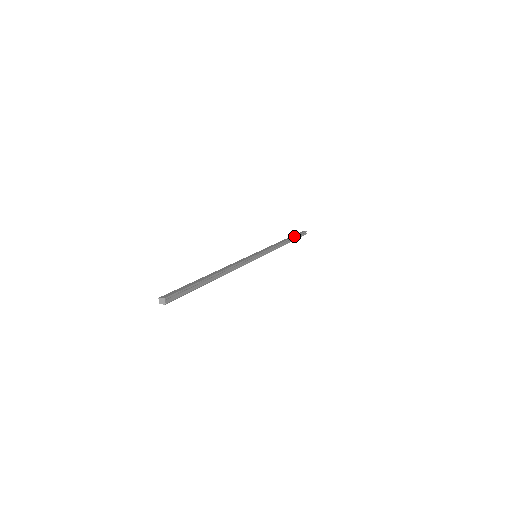
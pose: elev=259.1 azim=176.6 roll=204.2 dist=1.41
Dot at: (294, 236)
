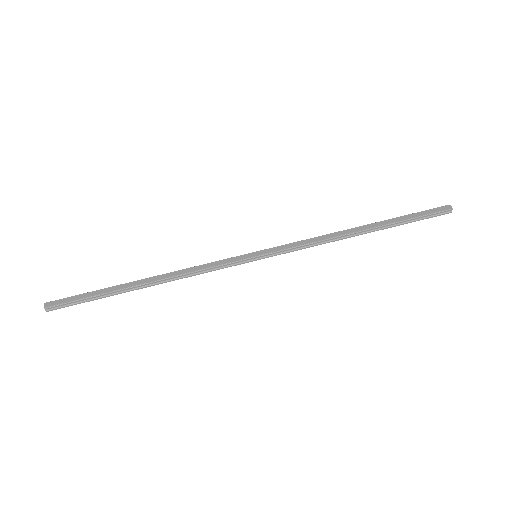
Dot at: (395, 221)
